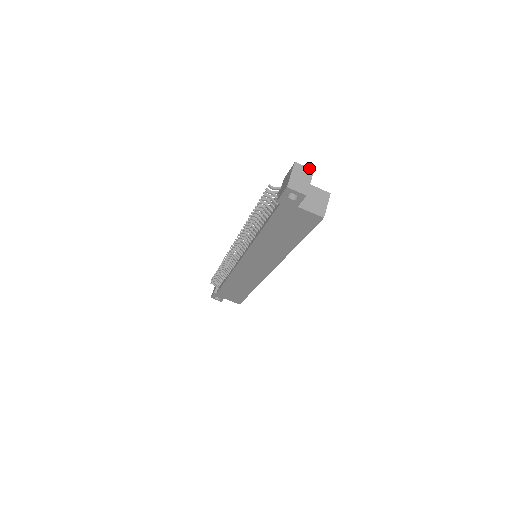
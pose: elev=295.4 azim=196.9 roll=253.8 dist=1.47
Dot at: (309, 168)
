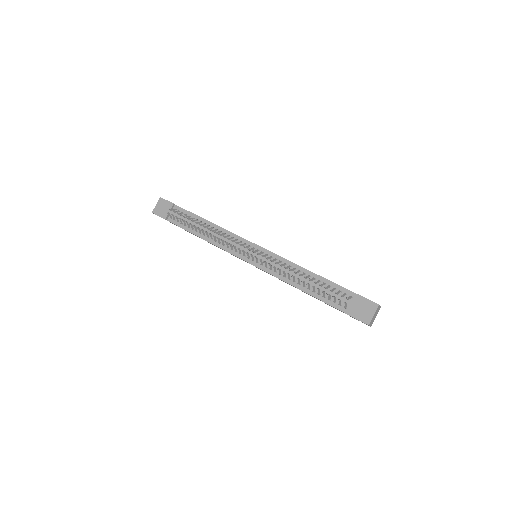
Dot at: occluded
